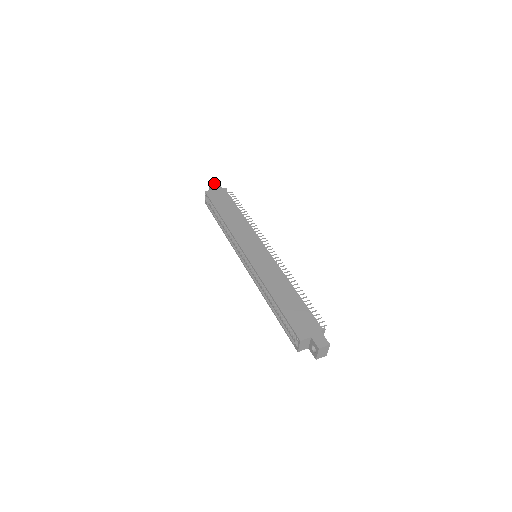
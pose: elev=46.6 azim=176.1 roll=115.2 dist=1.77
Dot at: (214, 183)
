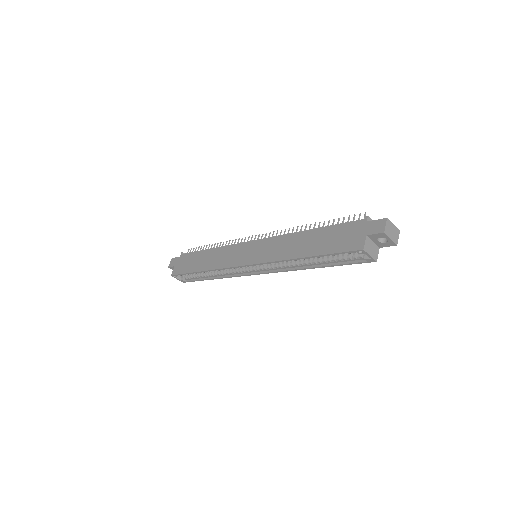
Dot at: (170, 262)
